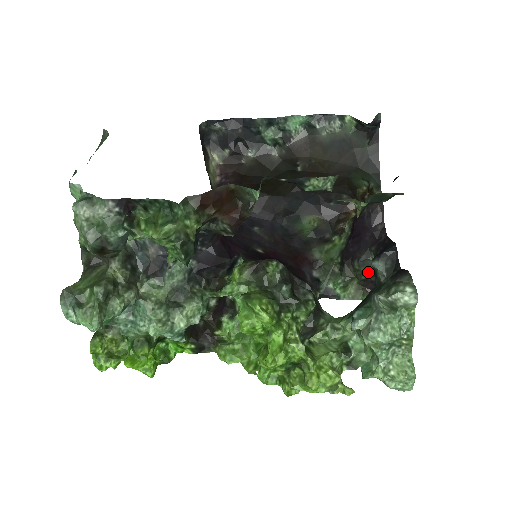
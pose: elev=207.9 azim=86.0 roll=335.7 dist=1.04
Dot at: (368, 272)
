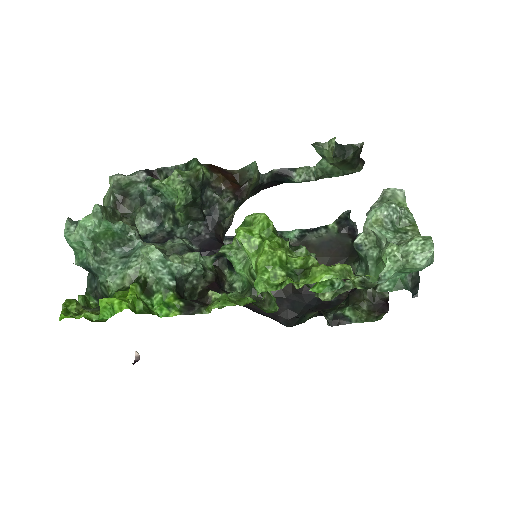
Dot at: occluded
